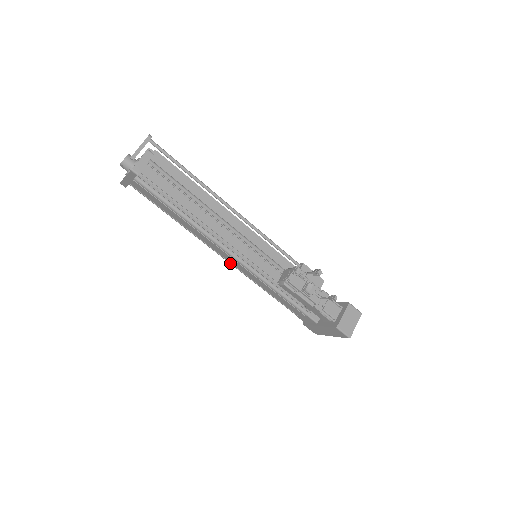
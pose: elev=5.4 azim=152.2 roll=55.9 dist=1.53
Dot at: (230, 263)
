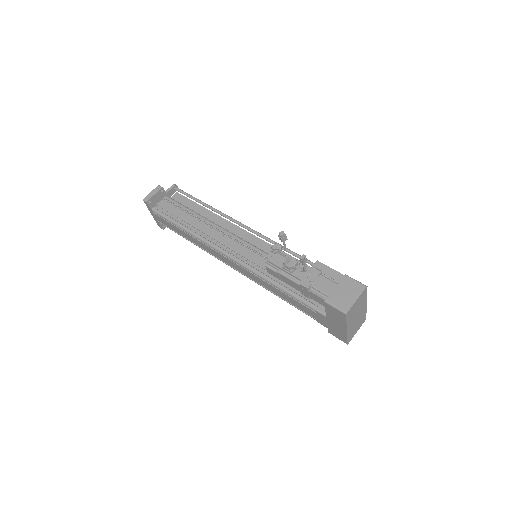
Dot at: (238, 271)
